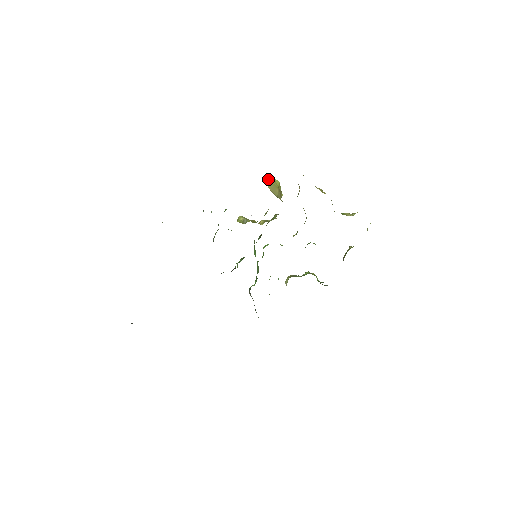
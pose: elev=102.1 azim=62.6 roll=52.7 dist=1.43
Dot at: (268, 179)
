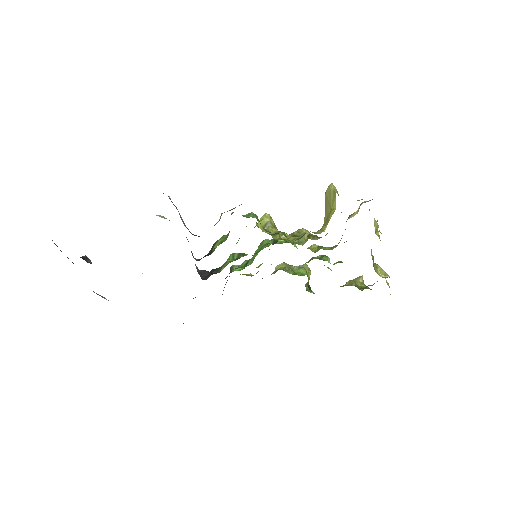
Dot at: (331, 188)
